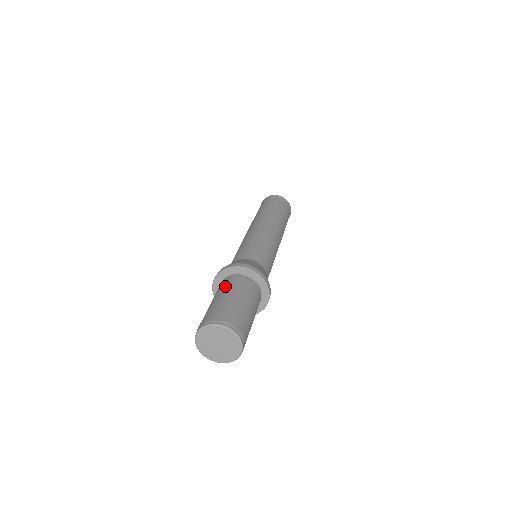
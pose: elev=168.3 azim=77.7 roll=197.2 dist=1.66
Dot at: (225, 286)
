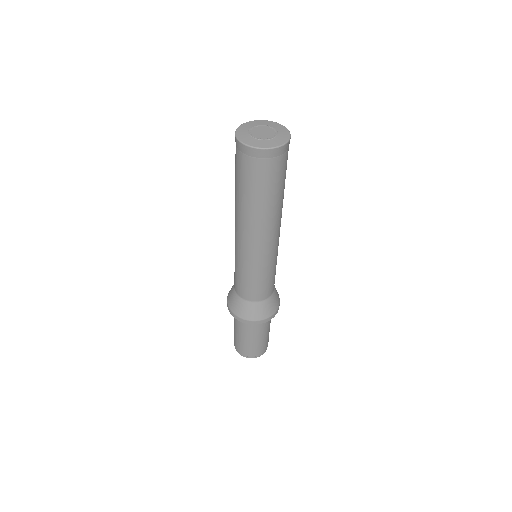
Dot at: (244, 329)
